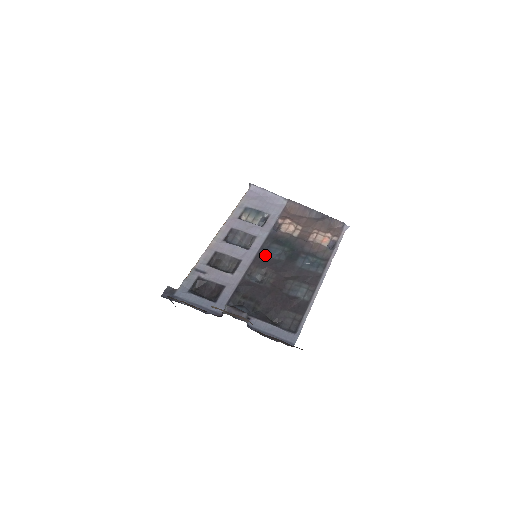
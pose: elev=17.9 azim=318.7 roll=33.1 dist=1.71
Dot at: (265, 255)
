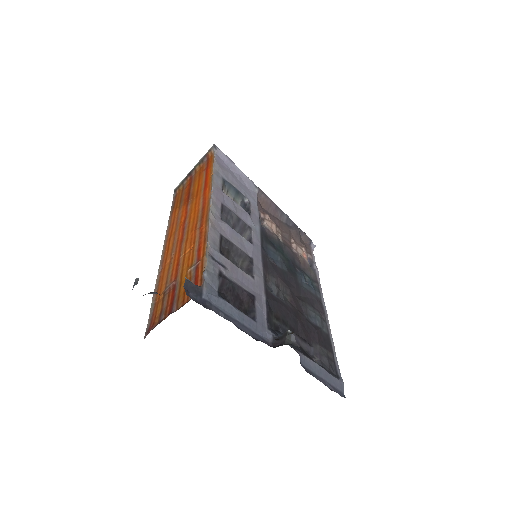
Dot at: (270, 258)
